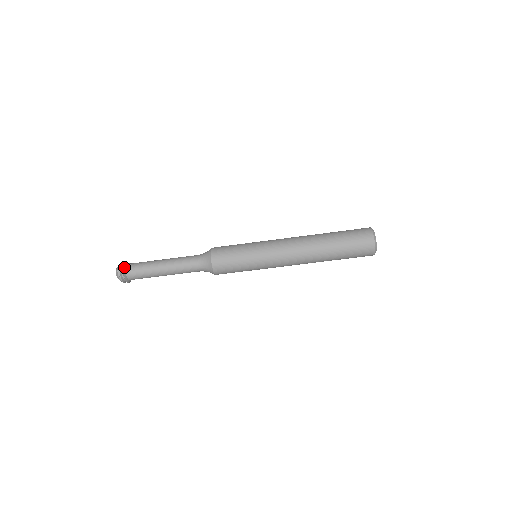
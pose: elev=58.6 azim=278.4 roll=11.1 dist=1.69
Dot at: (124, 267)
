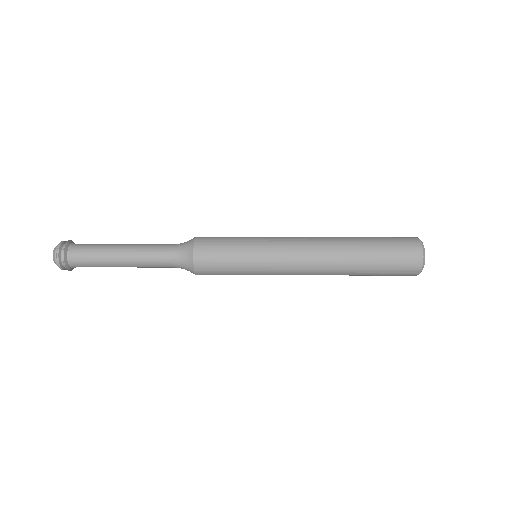
Dot at: (67, 244)
